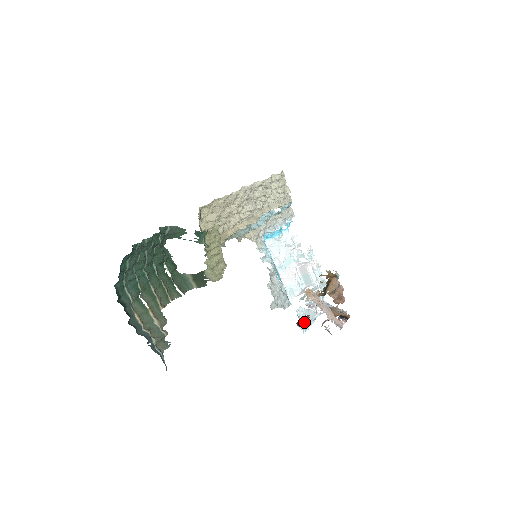
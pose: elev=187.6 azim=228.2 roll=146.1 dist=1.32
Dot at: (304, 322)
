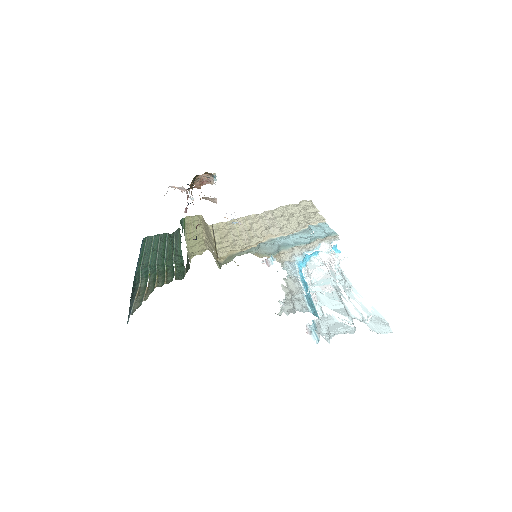
Dot at: (328, 336)
